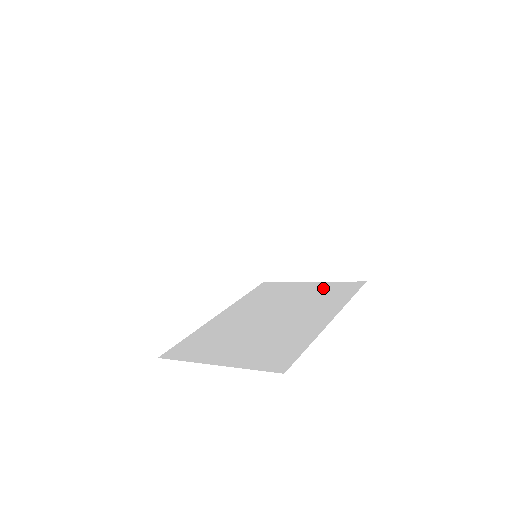
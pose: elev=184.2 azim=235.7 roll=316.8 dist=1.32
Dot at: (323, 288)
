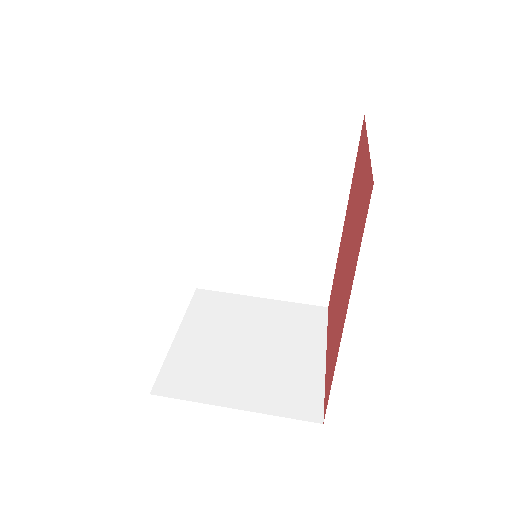
Dot at: (305, 136)
